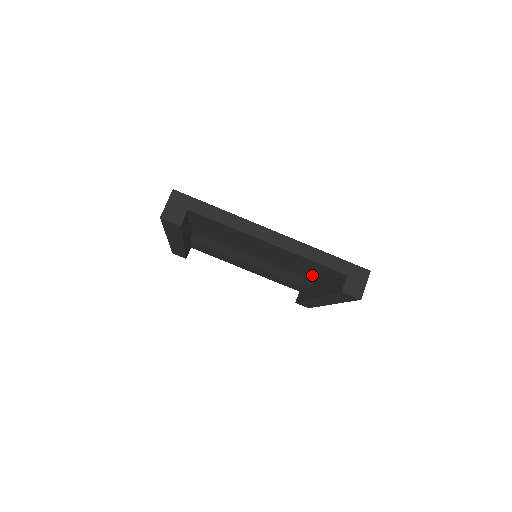
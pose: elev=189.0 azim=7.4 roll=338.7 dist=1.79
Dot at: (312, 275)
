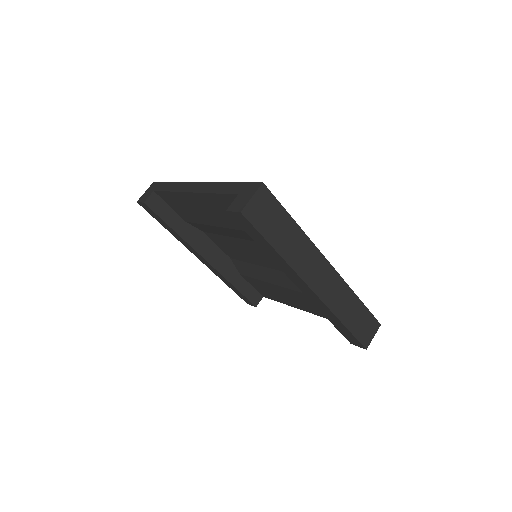
Dot at: occluded
